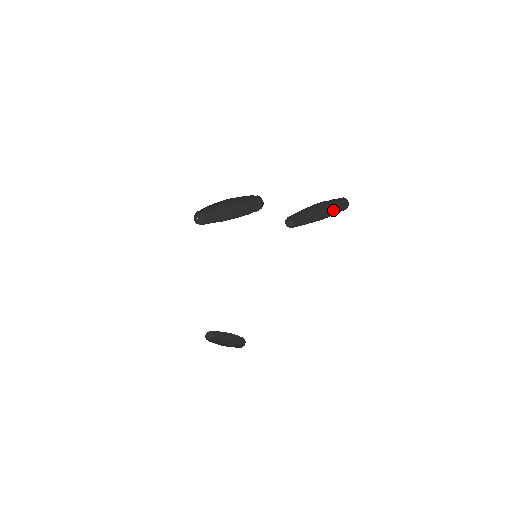
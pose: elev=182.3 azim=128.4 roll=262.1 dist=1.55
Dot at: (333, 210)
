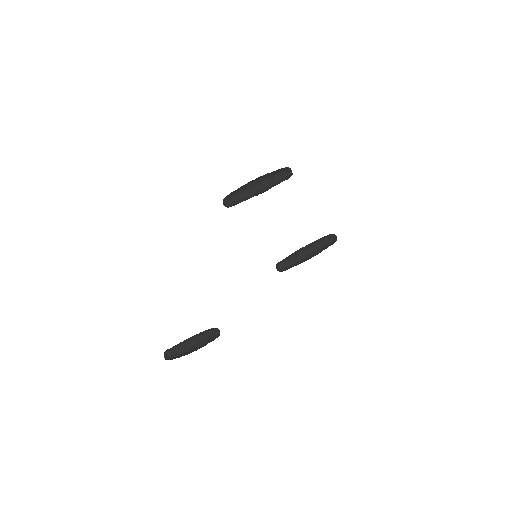
Dot at: (321, 251)
